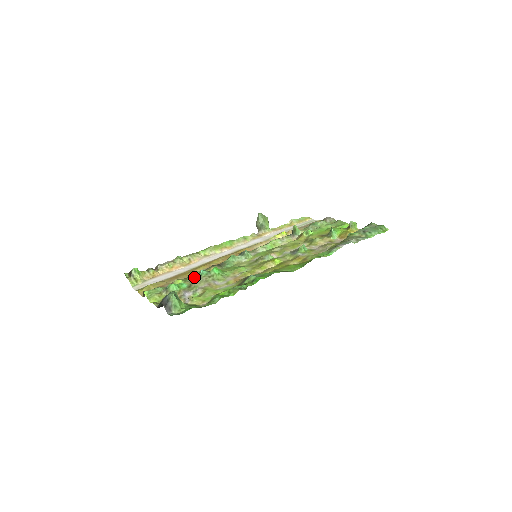
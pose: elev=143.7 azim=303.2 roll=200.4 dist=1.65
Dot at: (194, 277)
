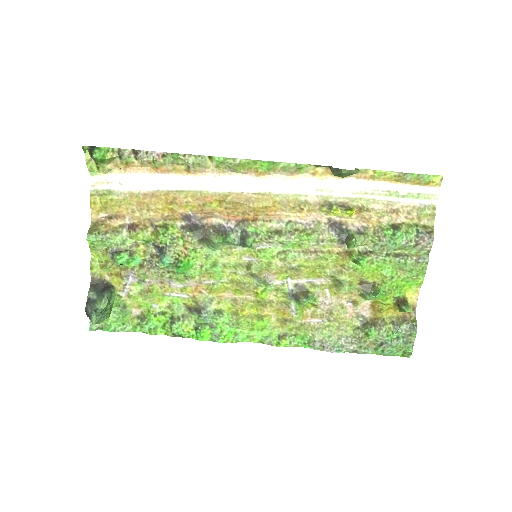
Dot at: (158, 246)
